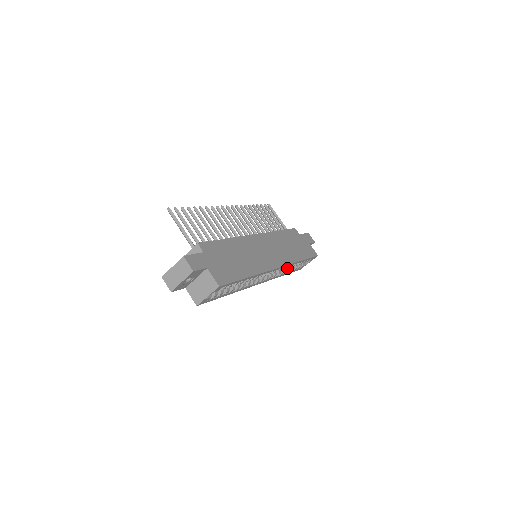
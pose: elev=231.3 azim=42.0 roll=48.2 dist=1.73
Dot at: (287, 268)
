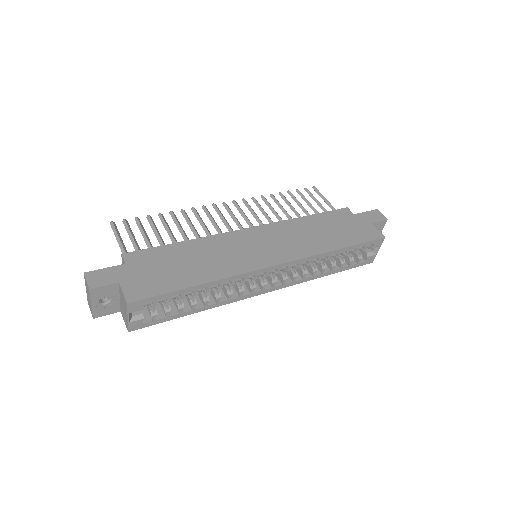
Dot at: (324, 264)
